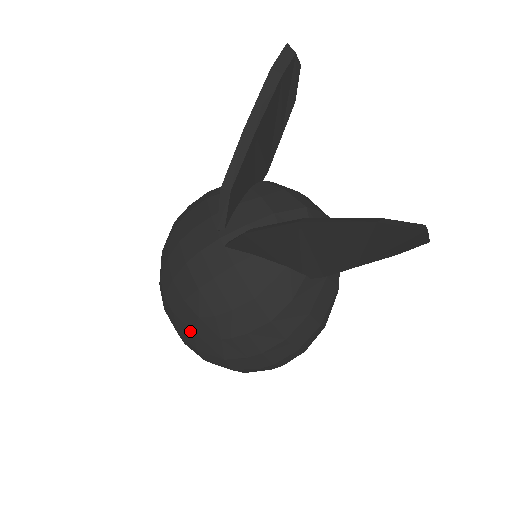
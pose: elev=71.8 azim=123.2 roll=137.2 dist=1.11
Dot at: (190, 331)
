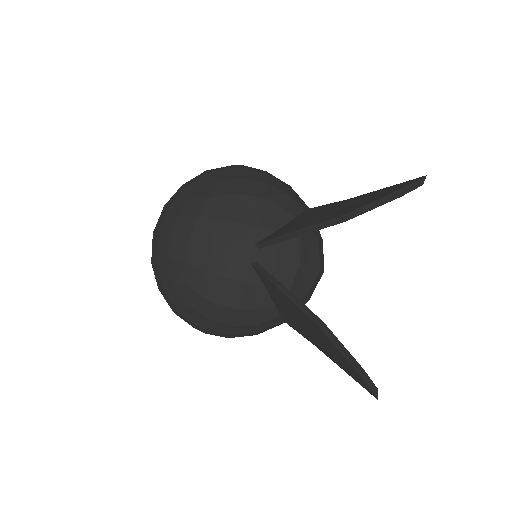
Dot at: (171, 279)
